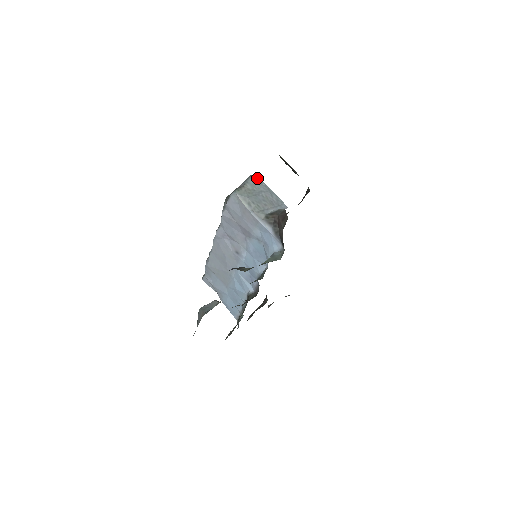
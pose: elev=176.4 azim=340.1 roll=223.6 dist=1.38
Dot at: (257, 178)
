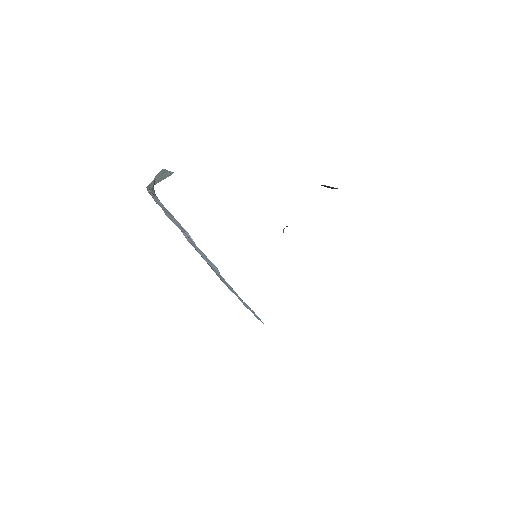
Dot at: (163, 170)
